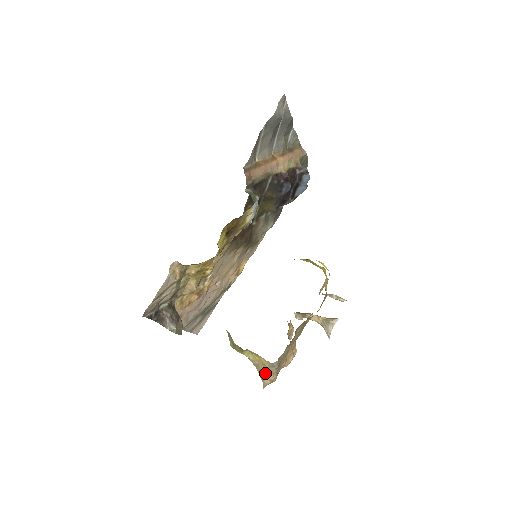
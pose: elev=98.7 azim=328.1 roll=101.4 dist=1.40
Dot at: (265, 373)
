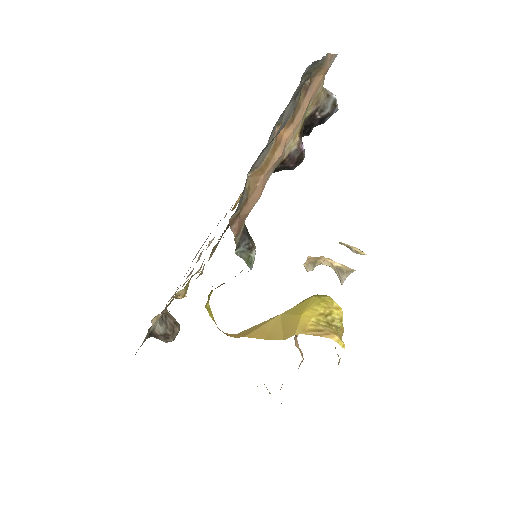
Dot at: occluded
